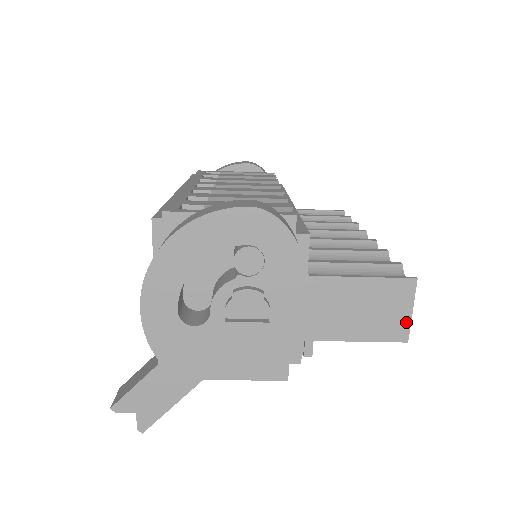
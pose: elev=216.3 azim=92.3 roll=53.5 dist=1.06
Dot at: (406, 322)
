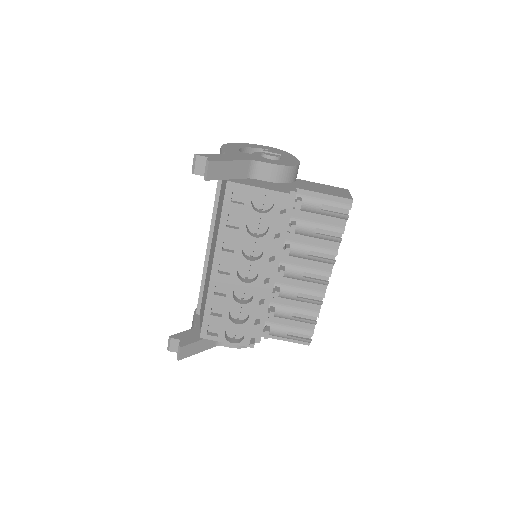
Dot at: (349, 196)
